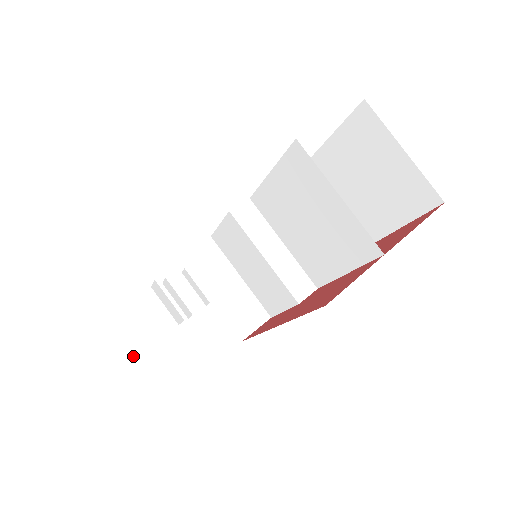
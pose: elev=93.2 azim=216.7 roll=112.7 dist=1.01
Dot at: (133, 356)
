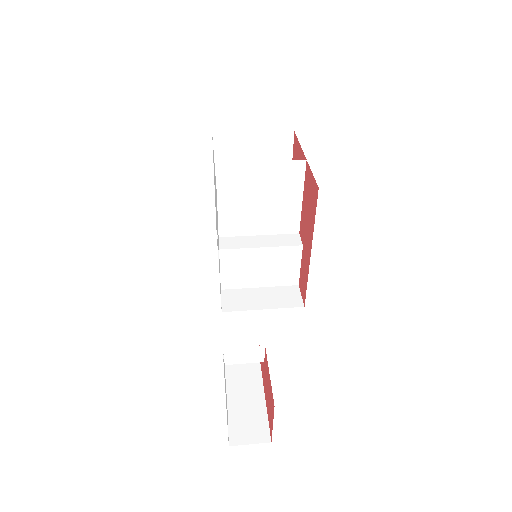
Dot at: (265, 419)
